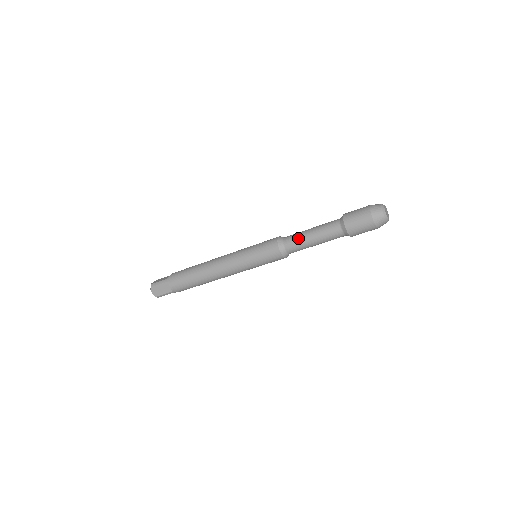
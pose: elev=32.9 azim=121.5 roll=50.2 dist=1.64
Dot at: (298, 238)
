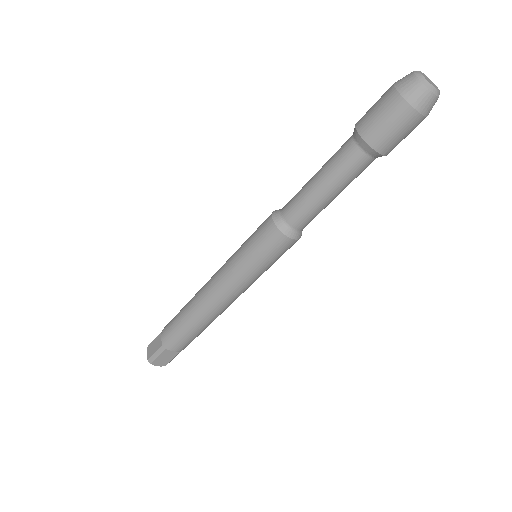
Dot at: occluded
